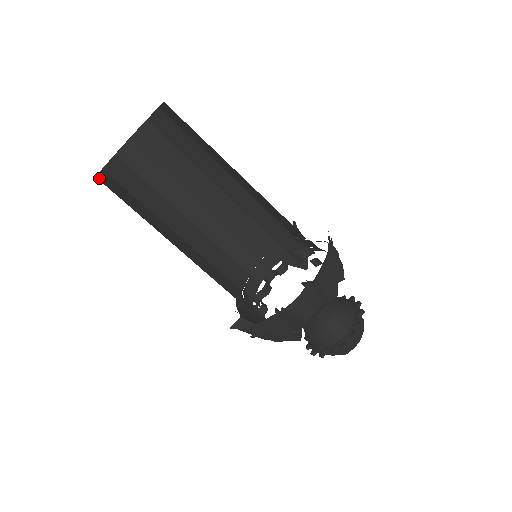
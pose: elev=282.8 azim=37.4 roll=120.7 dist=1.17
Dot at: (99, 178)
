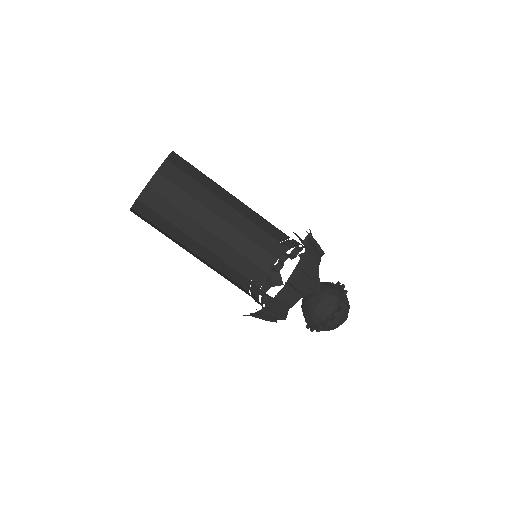
Dot at: occluded
